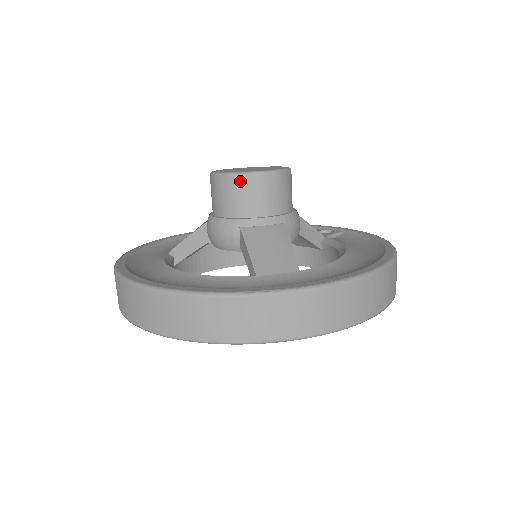
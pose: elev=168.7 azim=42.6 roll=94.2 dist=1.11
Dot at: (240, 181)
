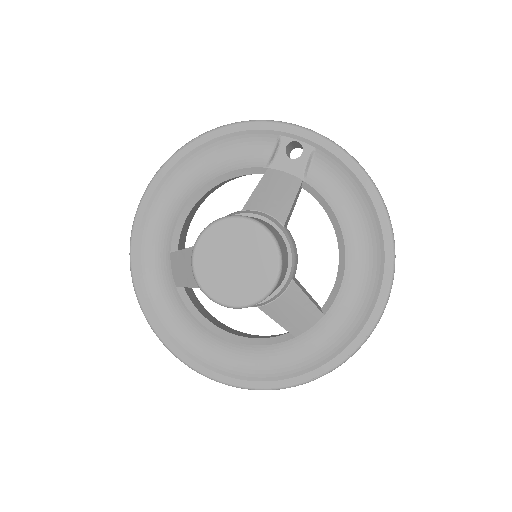
Dot at: occluded
